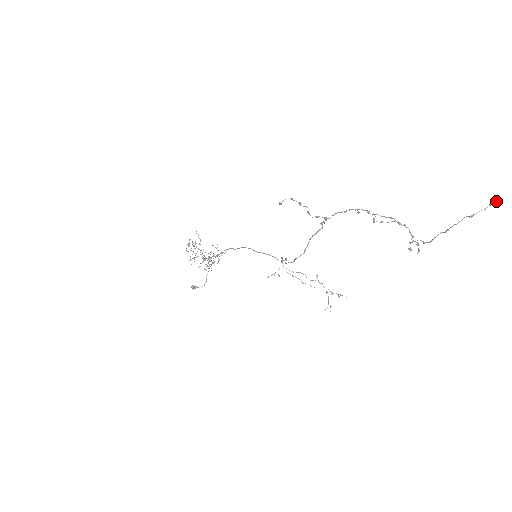
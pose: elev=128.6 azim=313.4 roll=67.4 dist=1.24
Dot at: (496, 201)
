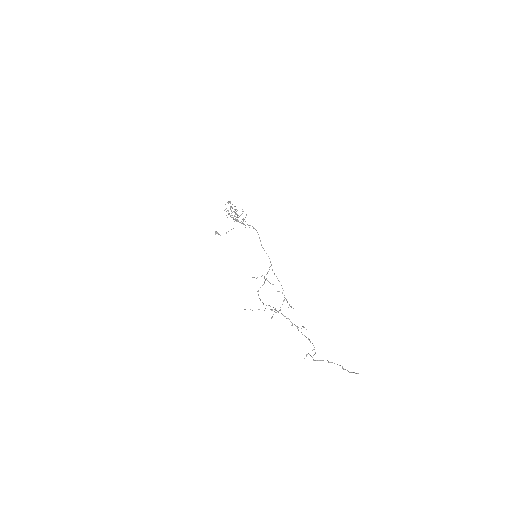
Dot at: occluded
